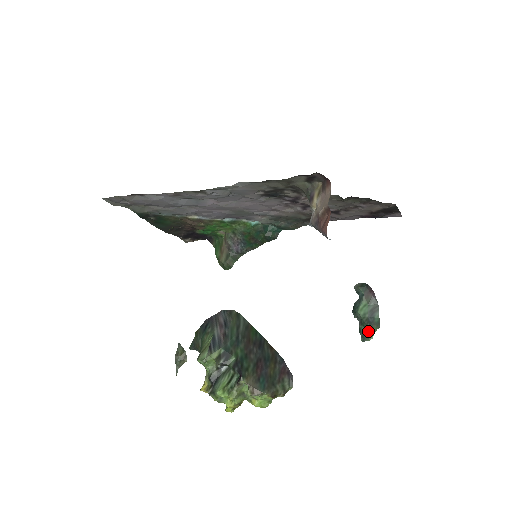
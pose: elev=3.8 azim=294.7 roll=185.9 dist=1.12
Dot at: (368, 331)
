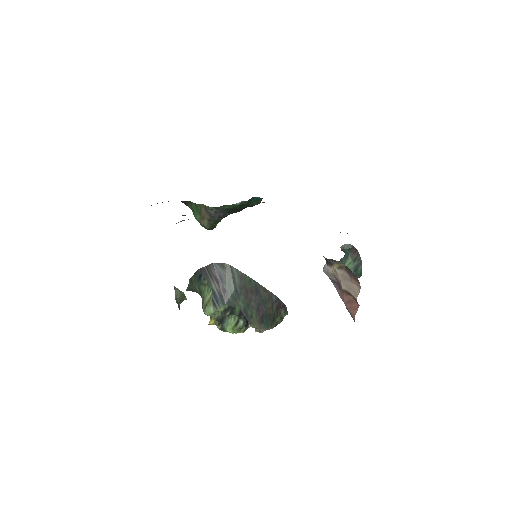
Dot at: occluded
